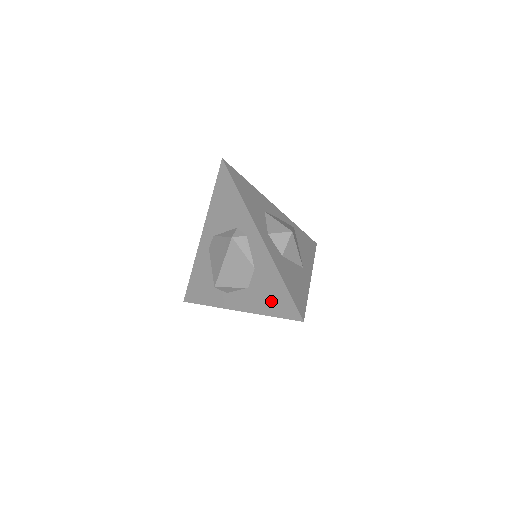
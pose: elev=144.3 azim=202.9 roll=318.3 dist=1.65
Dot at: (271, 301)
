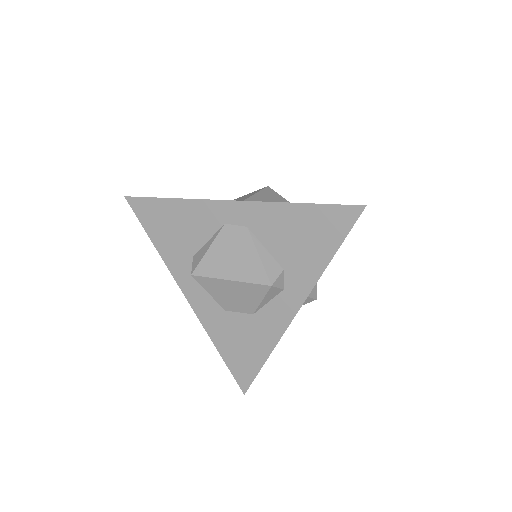
Dot at: (235, 349)
